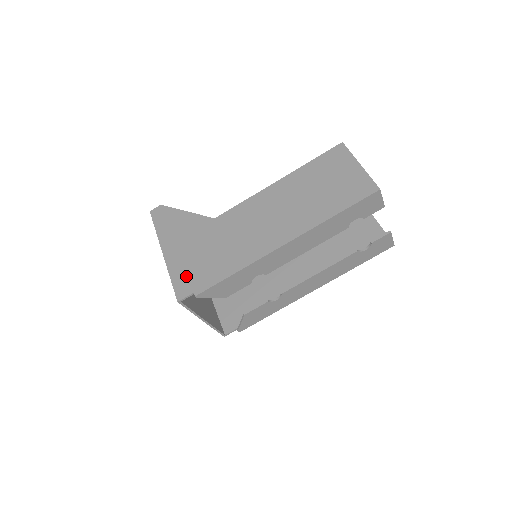
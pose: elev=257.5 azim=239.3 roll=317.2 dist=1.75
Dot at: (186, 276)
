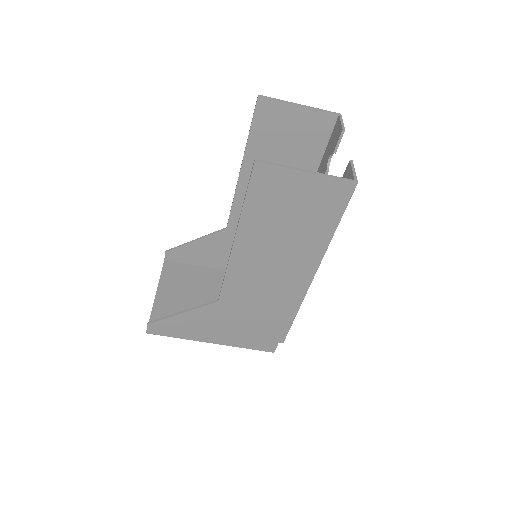
Dot at: (257, 341)
